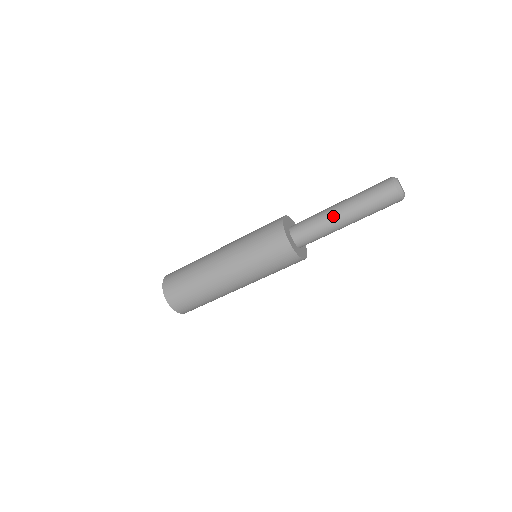
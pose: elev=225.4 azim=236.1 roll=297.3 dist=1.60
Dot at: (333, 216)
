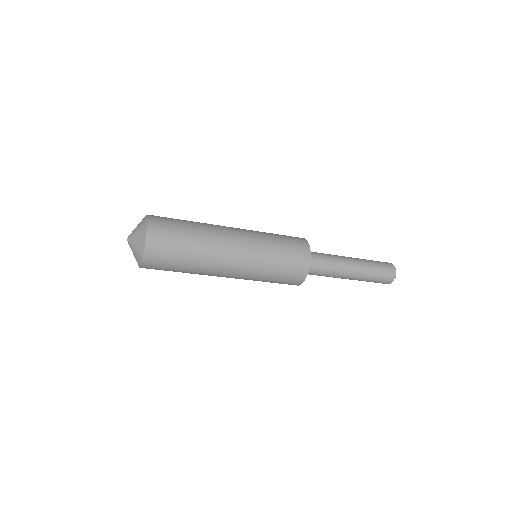
Dot at: (345, 270)
